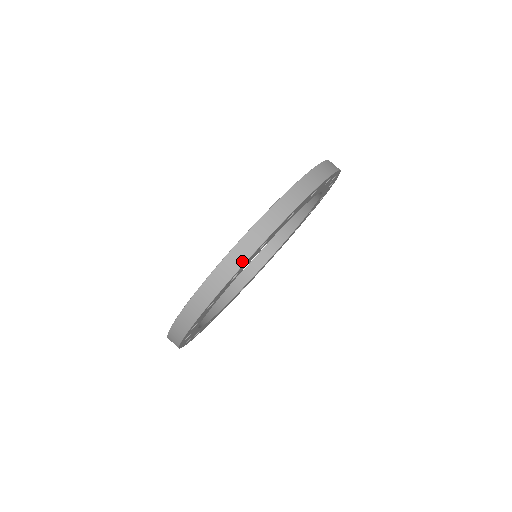
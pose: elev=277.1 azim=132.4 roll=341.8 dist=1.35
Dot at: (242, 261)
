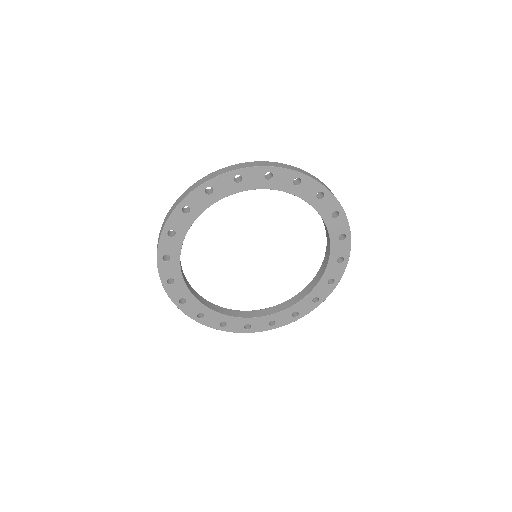
Dot at: (250, 166)
